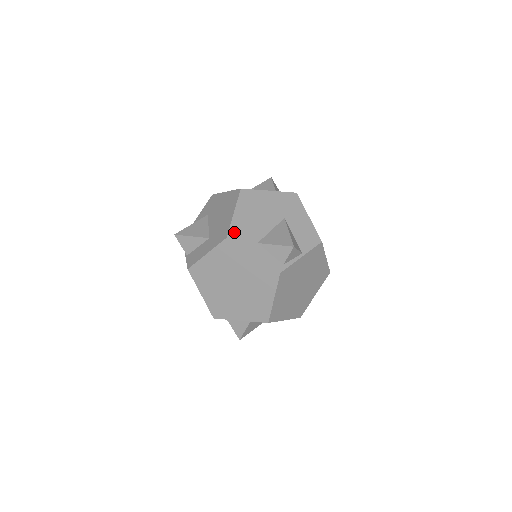
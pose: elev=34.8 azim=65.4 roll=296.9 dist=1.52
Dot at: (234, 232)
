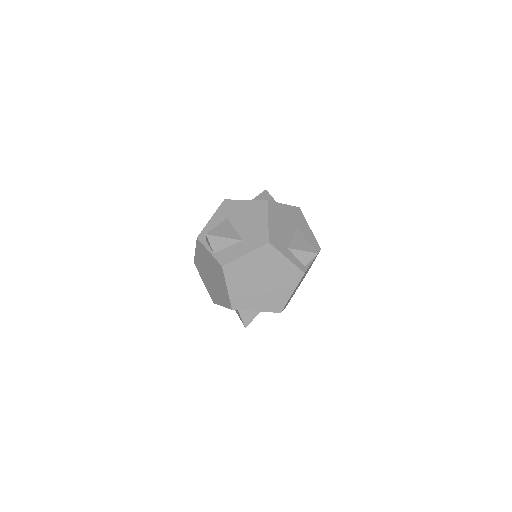
Dot at: (272, 238)
